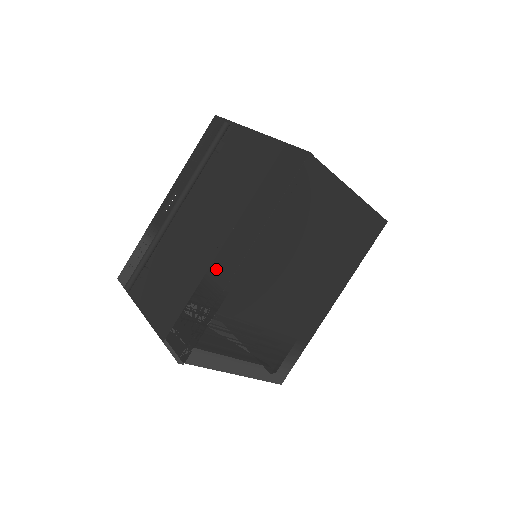
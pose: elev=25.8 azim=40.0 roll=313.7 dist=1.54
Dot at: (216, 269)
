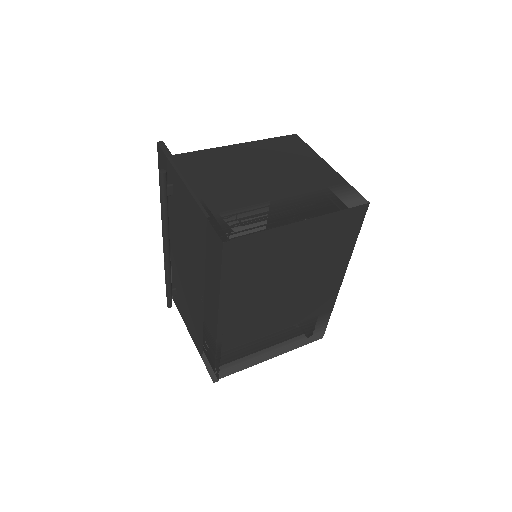
Dot at: (207, 321)
